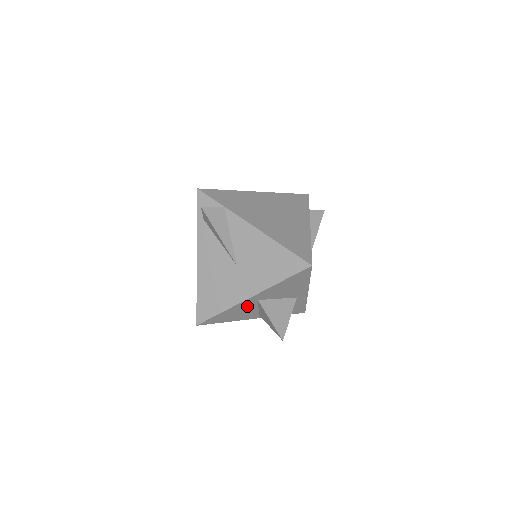
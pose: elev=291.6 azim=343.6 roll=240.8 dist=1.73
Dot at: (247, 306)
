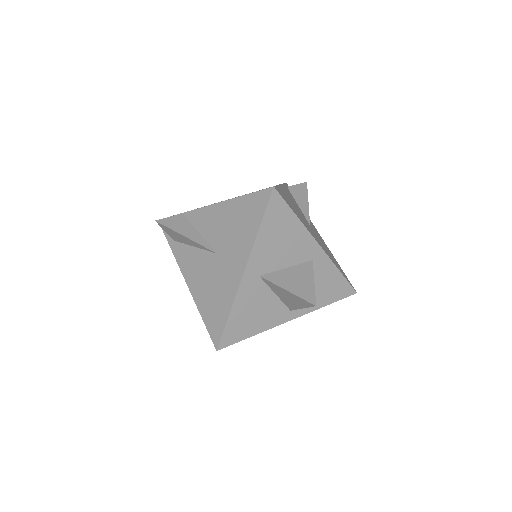
Dot at: (255, 293)
